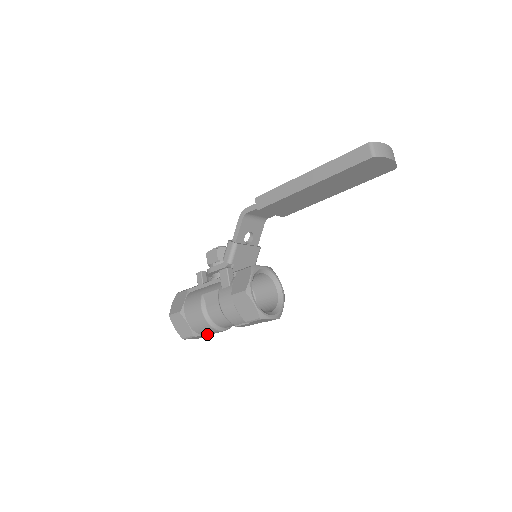
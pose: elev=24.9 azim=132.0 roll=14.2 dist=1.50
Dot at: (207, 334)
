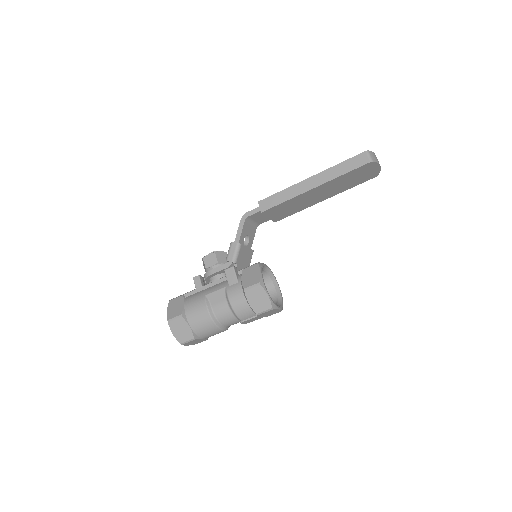
Dot at: (206, 336)
